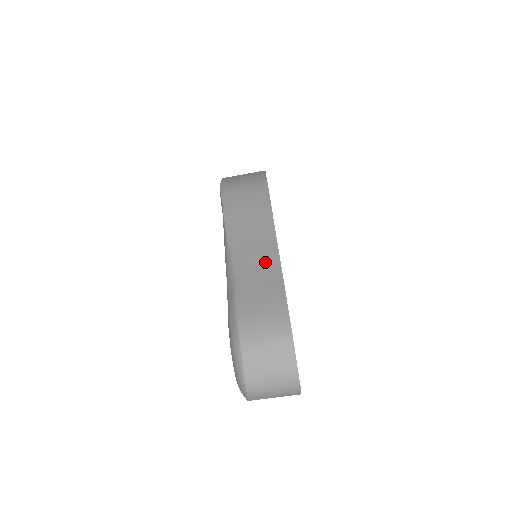
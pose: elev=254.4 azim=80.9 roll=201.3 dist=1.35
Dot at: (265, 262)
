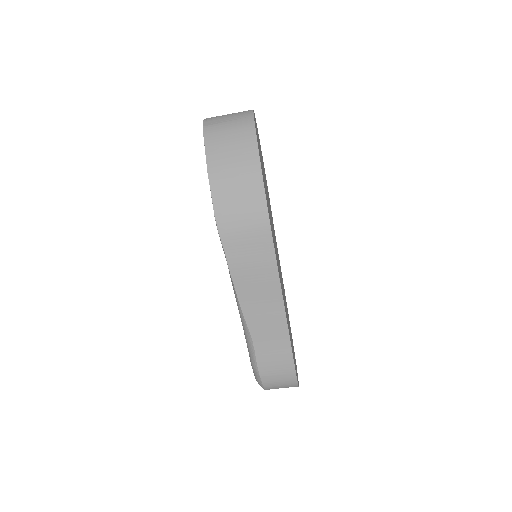
Dot at: (276, 331)
